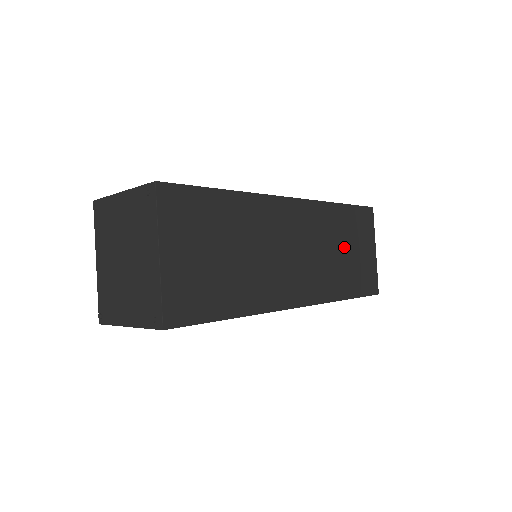
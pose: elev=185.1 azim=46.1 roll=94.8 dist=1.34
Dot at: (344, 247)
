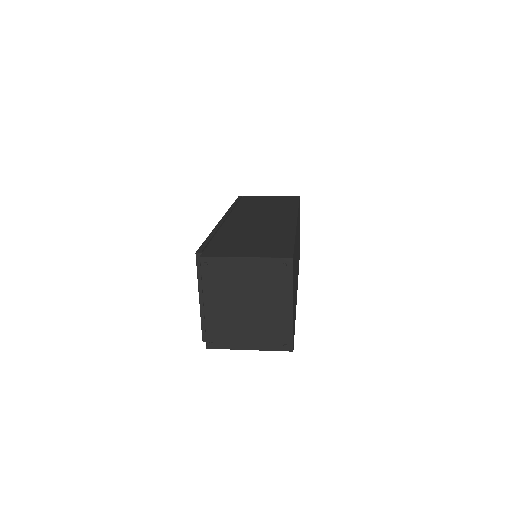
Dot at: occluded
